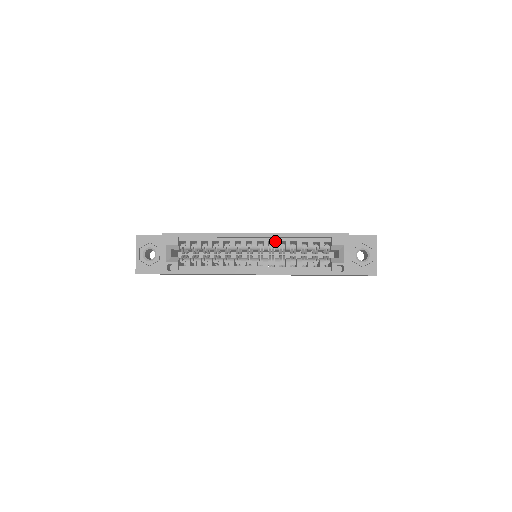
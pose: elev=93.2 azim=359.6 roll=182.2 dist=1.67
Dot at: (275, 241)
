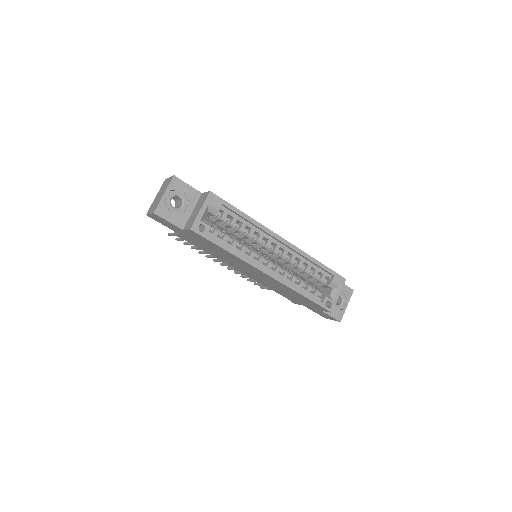
Dot at: (293, 255)
